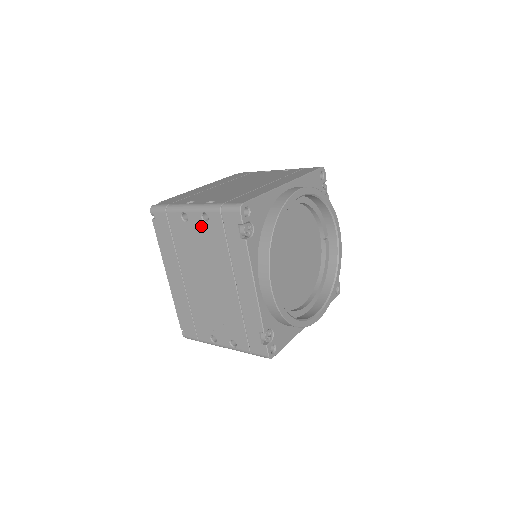
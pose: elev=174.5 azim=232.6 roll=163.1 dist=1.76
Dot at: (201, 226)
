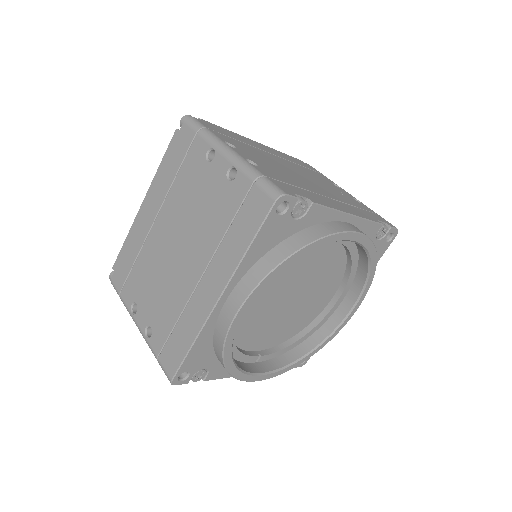
Dot at: occluded
